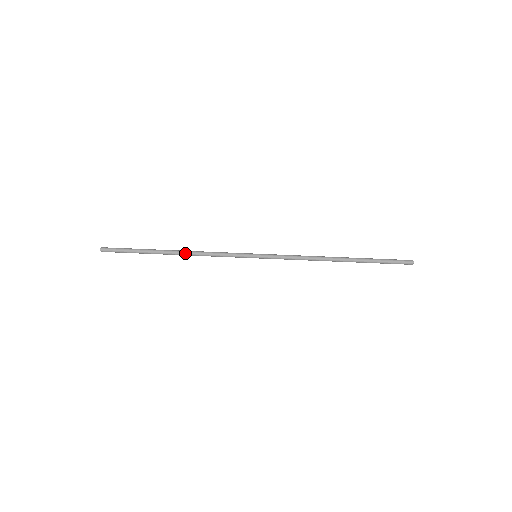
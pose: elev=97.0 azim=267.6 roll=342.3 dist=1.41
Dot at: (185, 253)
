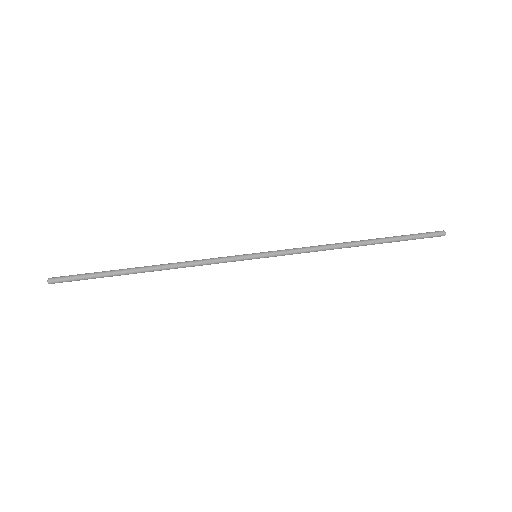
Dot at: (164, 264)
